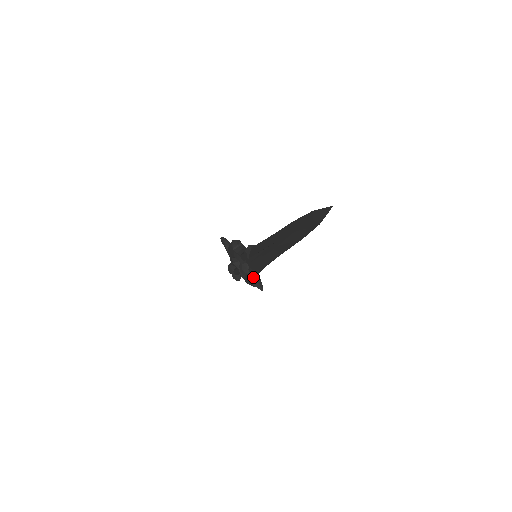
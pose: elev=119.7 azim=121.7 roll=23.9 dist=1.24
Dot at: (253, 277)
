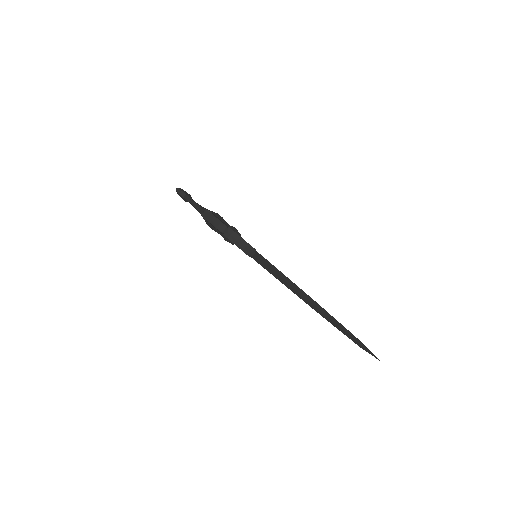
Dot at: occluded
